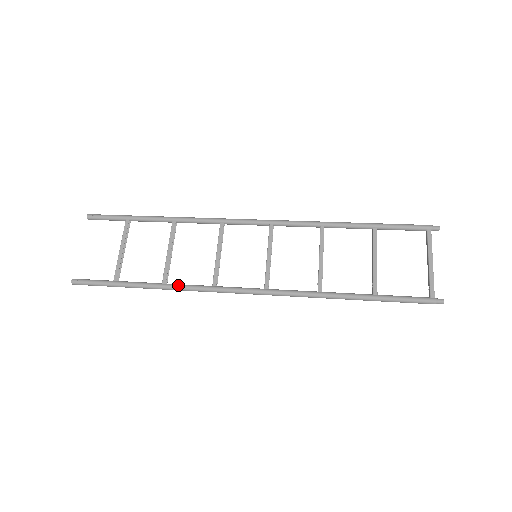
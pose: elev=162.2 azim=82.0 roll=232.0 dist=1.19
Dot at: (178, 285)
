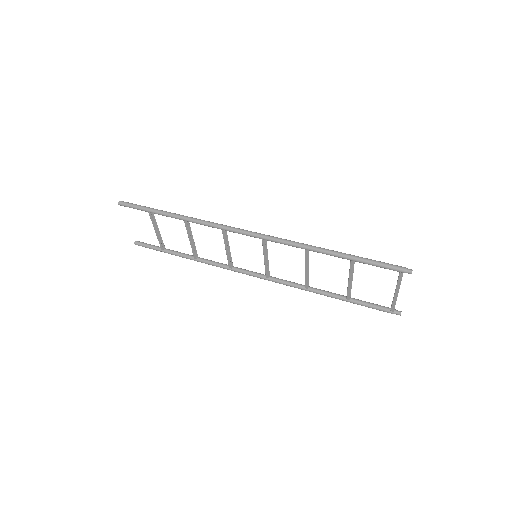
Dot at: (205, 263)
